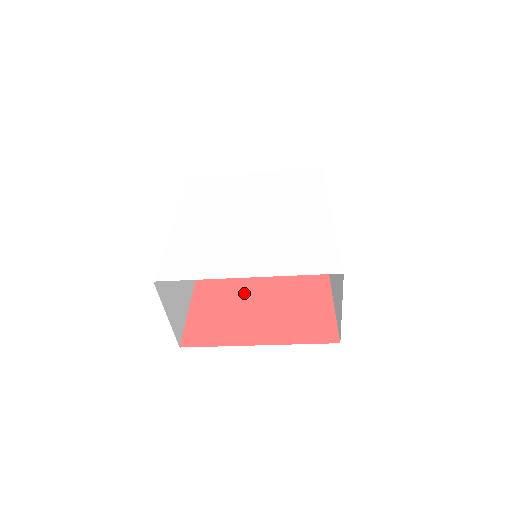
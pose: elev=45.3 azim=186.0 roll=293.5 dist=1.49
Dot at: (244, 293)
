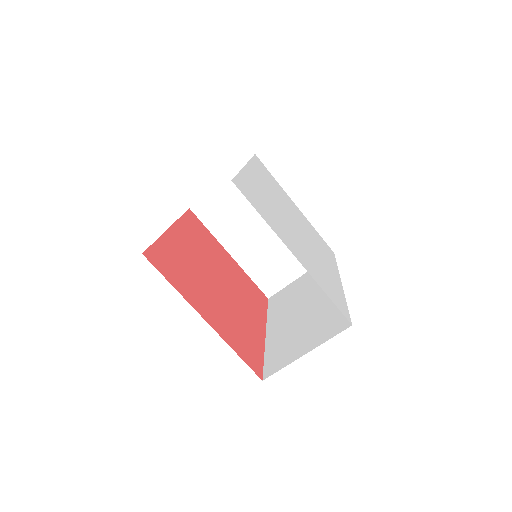
Dot at: (207, 273)
